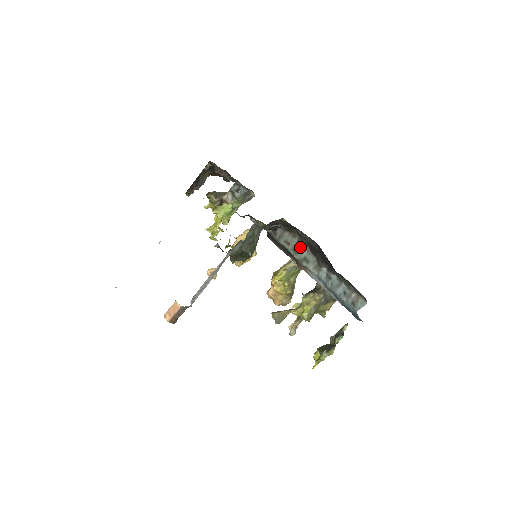
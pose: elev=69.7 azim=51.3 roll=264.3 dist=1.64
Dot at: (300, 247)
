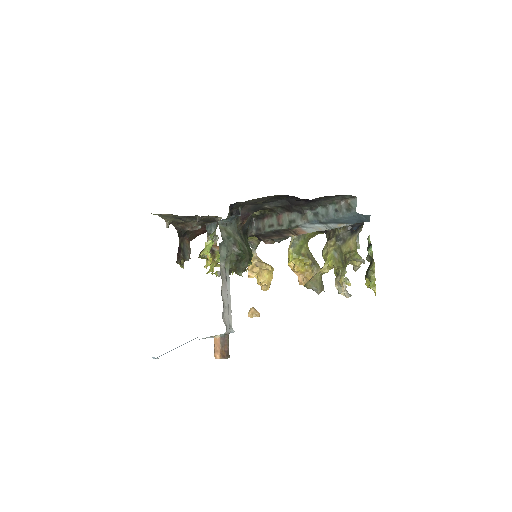
Dot at: (281, 218)
